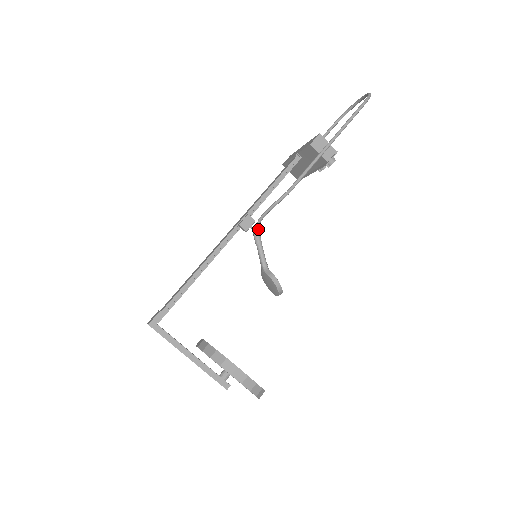
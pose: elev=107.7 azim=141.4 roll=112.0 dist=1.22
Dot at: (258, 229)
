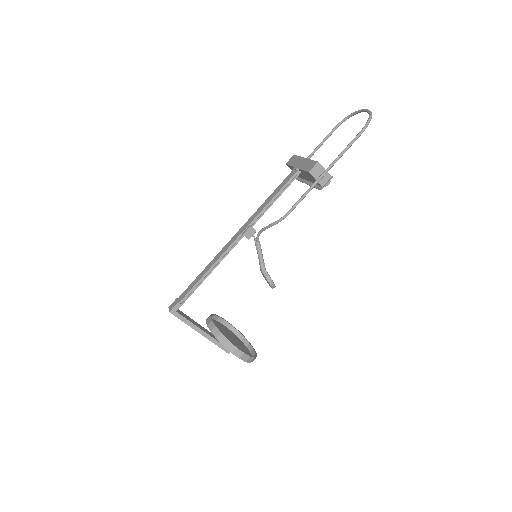
Dot at: occluded
